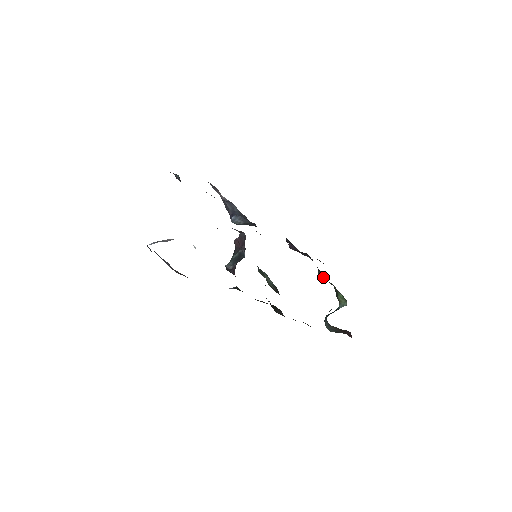
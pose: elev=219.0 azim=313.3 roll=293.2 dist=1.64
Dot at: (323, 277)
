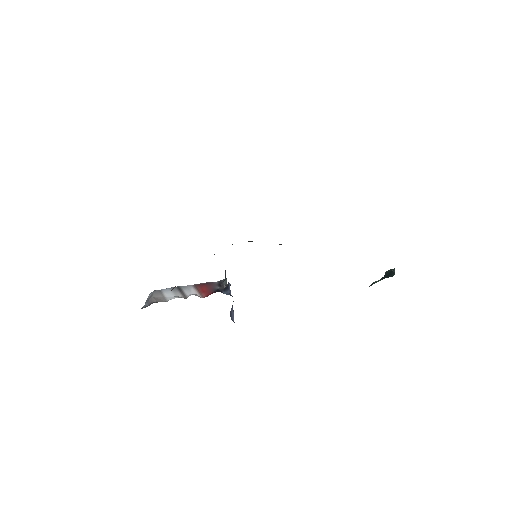
Dot at: occluded
